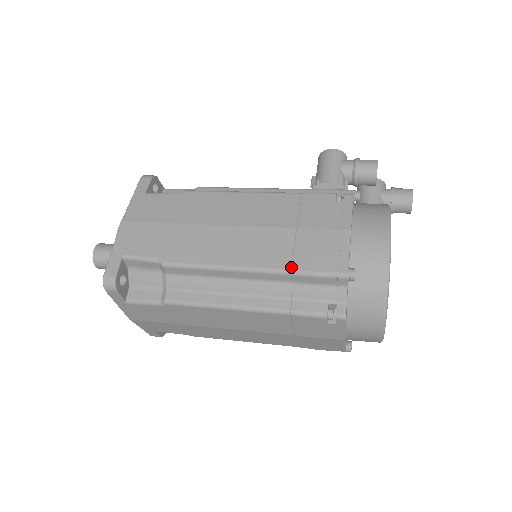
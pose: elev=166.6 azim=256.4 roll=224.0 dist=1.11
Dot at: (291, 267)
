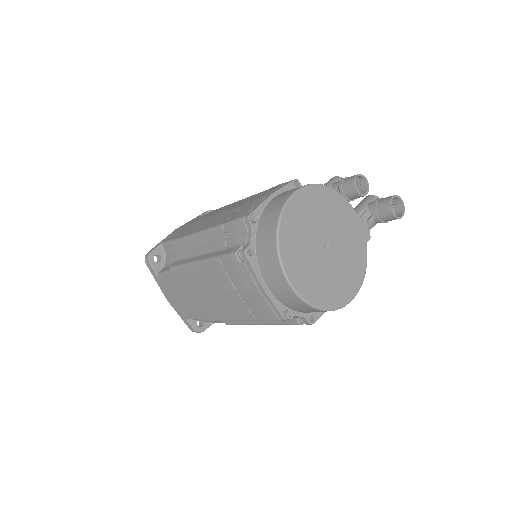
Dot at: (225, 222)
